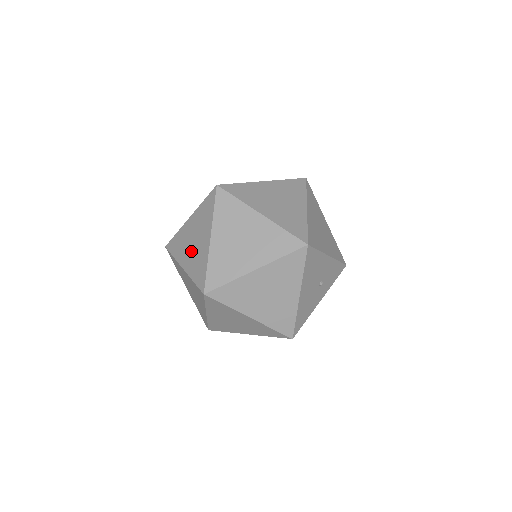
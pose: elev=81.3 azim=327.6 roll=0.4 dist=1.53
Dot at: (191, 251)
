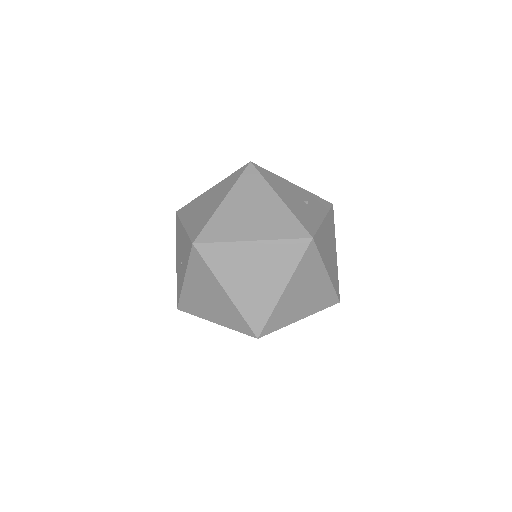
Dot at: (182, 260)
